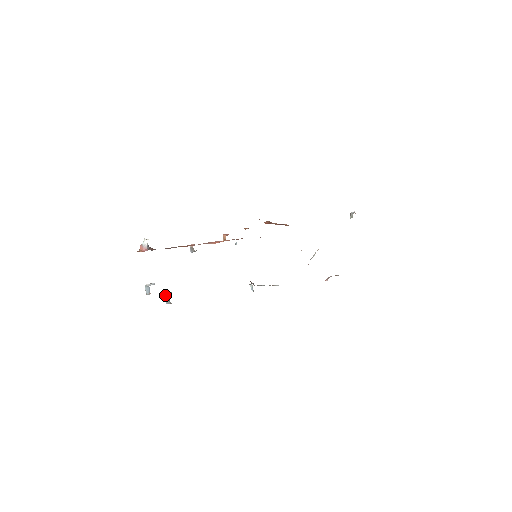
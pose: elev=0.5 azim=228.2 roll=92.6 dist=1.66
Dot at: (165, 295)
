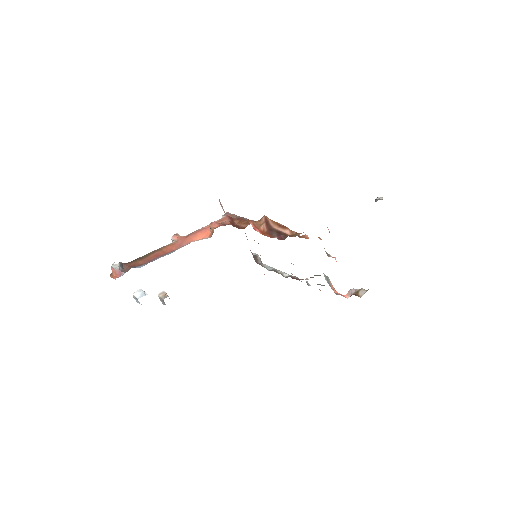
Dot at: (159, 297)
